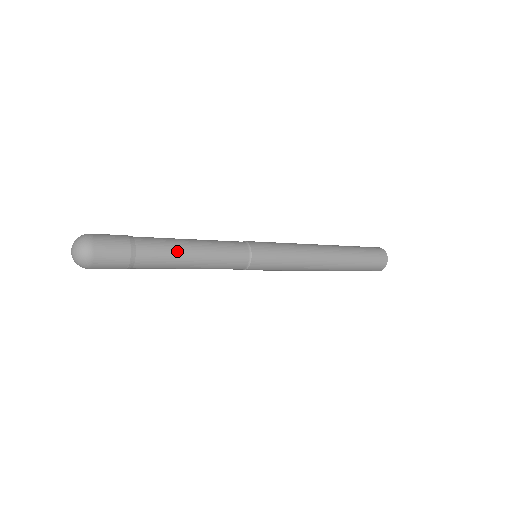
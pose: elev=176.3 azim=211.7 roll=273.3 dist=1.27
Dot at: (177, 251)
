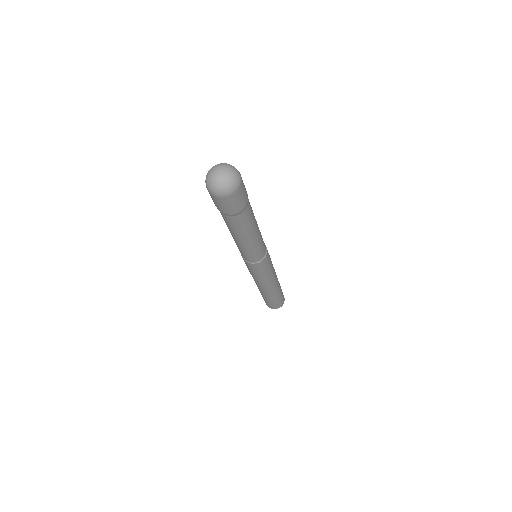
Dot at: occluded
